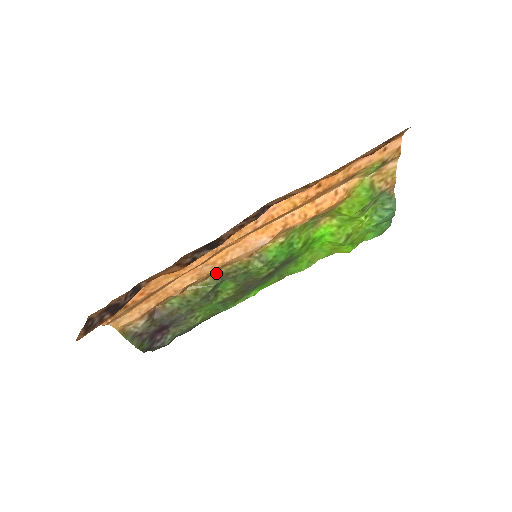
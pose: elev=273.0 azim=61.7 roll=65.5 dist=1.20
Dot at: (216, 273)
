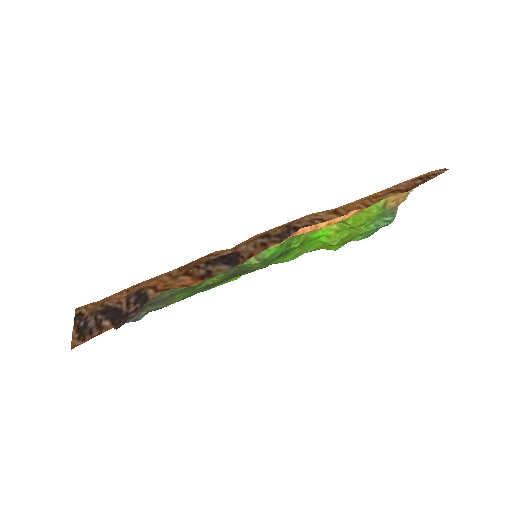
Dot at: occluded
